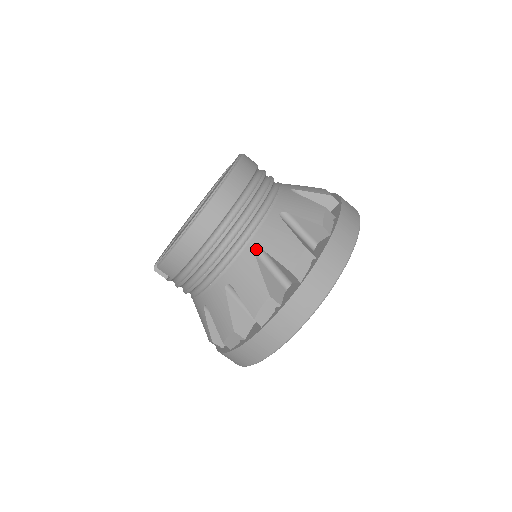
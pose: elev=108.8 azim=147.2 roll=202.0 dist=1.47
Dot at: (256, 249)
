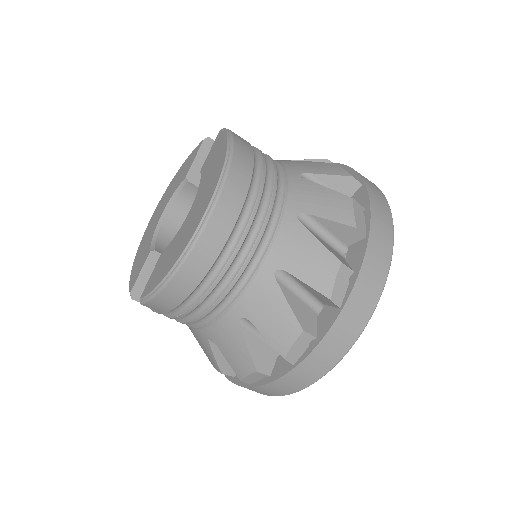
Dot at: (276, 271)
